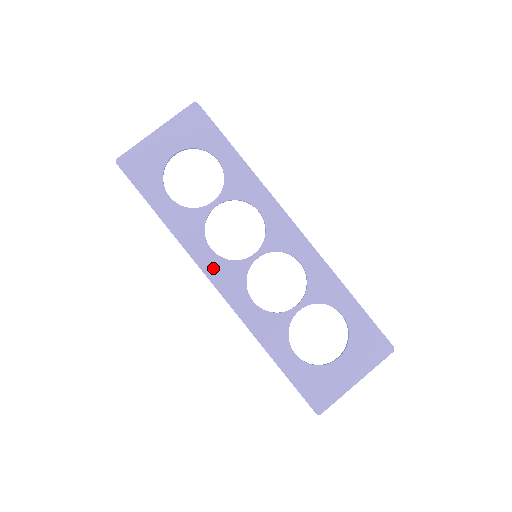
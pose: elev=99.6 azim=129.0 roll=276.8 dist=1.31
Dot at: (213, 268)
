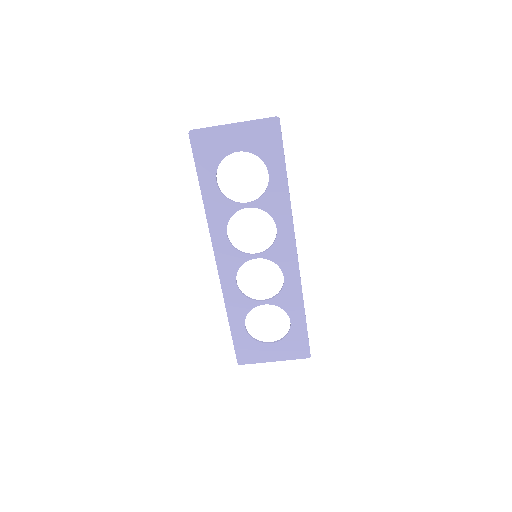
Dot at: (221, 248)
